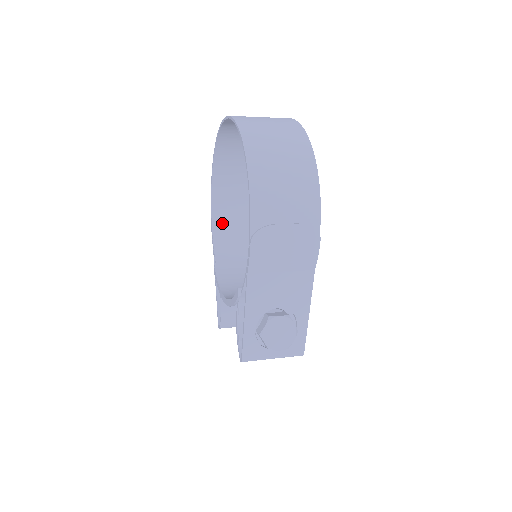
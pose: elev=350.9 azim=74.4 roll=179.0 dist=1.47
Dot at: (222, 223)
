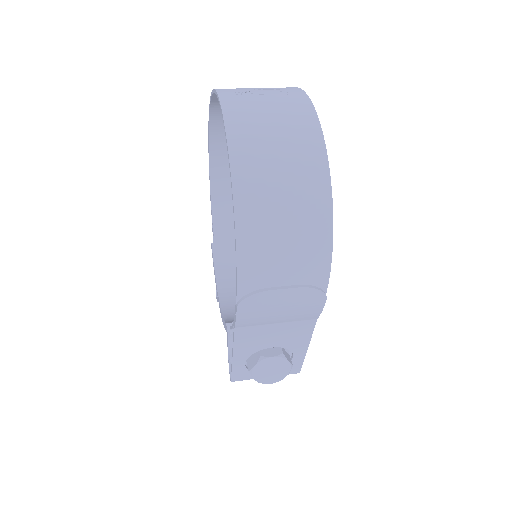
Dot at: (223, 184)
